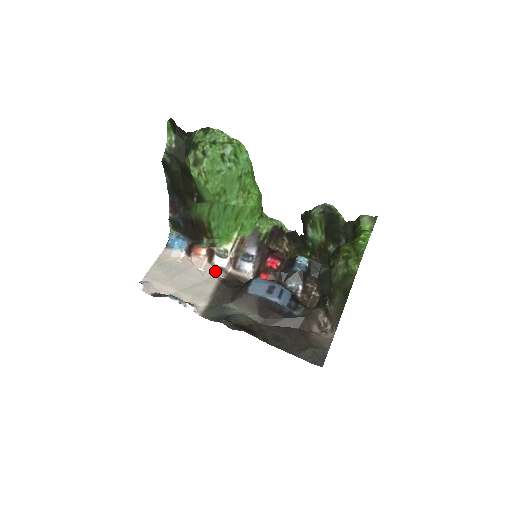
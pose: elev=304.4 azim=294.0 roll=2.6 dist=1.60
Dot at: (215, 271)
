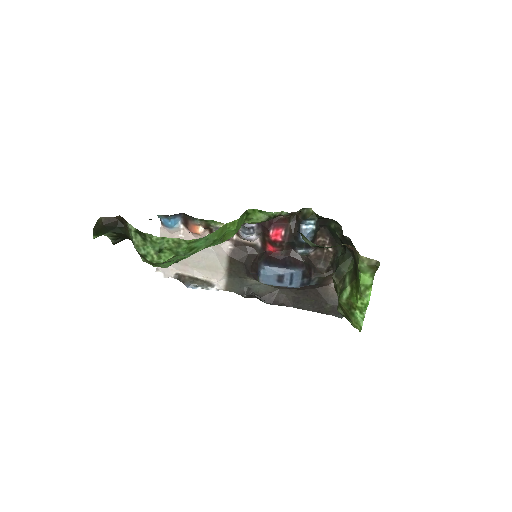
Dot at: (221, 243)
